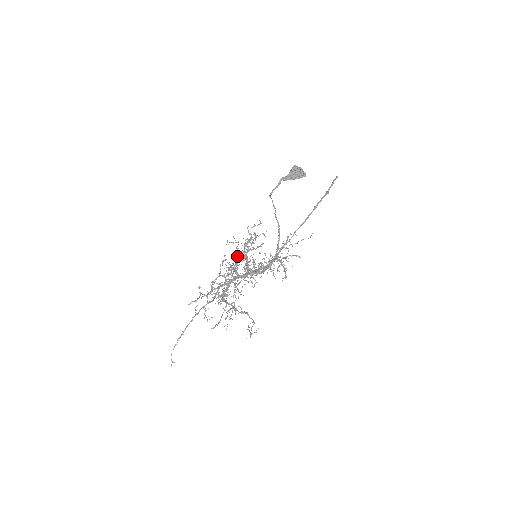
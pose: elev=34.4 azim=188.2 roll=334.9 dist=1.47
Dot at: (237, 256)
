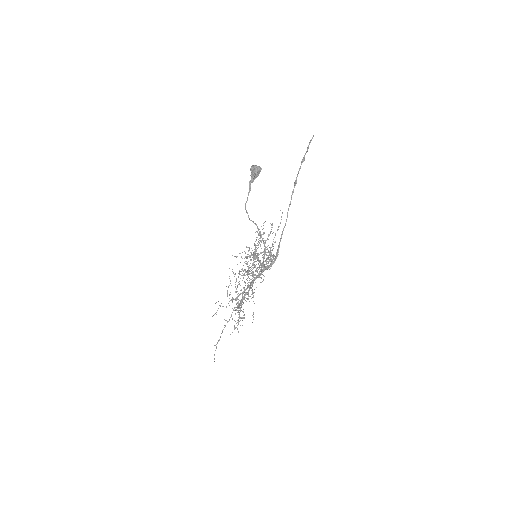
Dot at: (255, 259)
